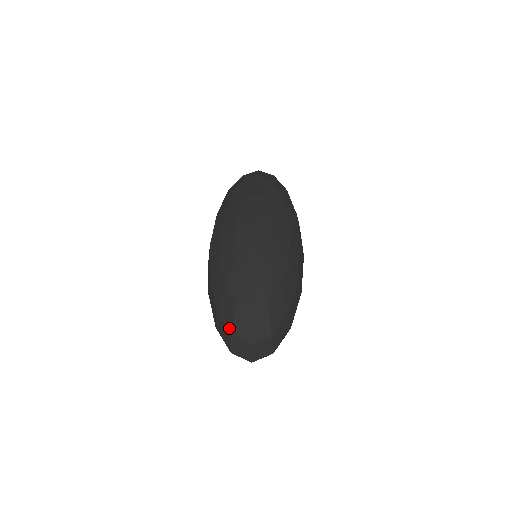
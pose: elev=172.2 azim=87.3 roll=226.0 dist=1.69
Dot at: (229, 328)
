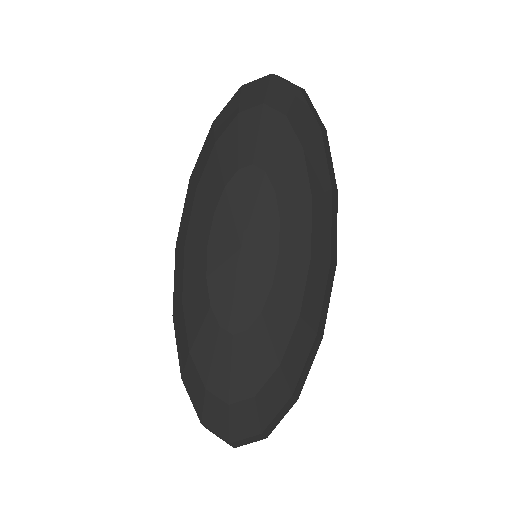
Dot at: (197, 413)
